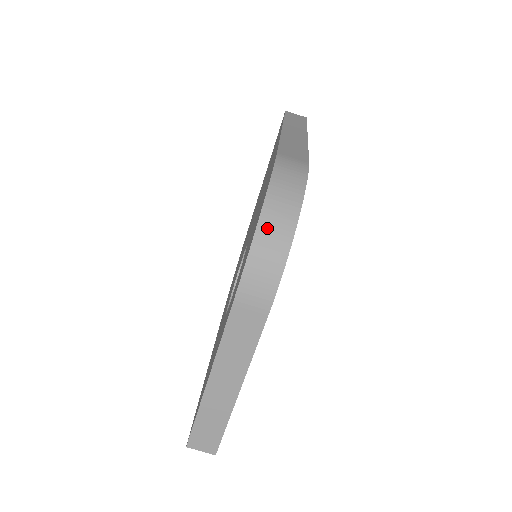
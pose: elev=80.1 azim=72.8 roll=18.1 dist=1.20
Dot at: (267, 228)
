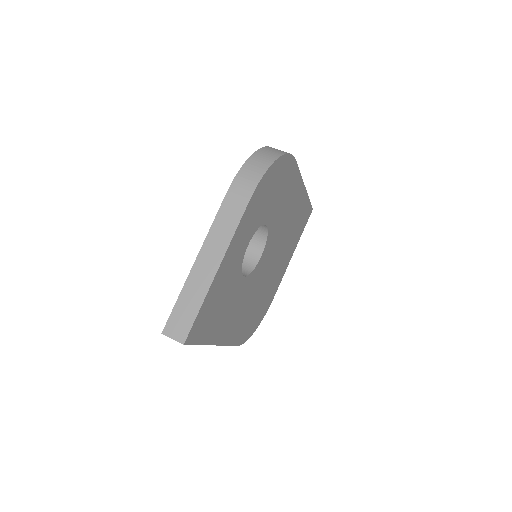
Dot at: (258, 156)
